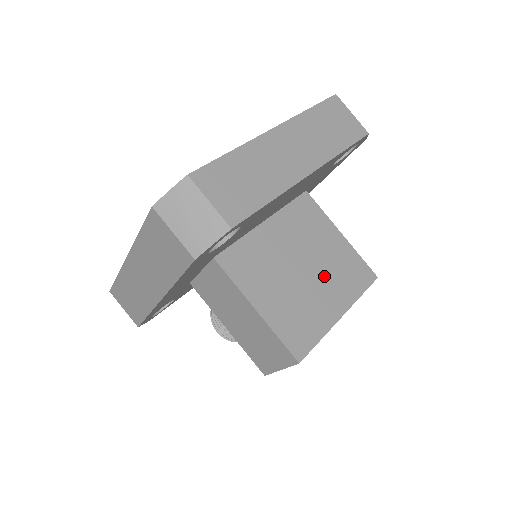
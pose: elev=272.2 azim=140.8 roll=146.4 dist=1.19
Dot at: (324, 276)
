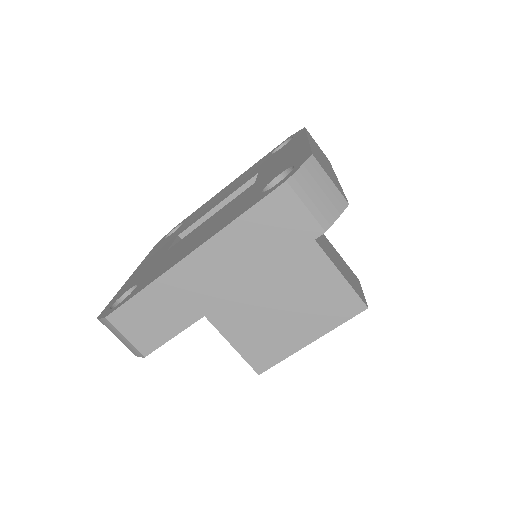
Dot at: (299, 309)
